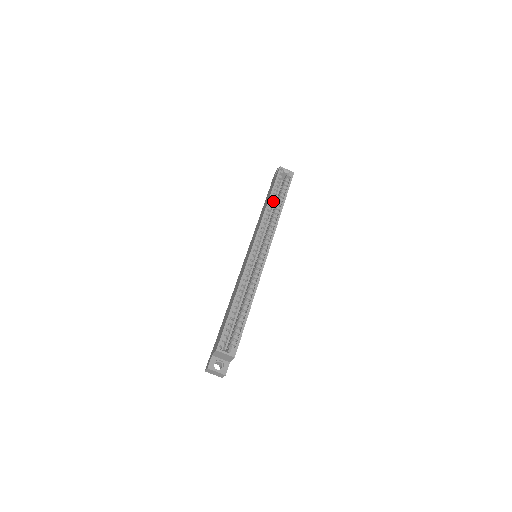
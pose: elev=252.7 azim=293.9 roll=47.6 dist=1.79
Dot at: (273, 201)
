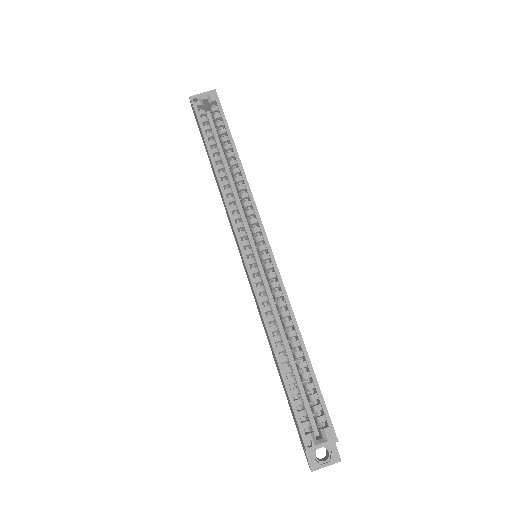
Dot at: (219, 159)
